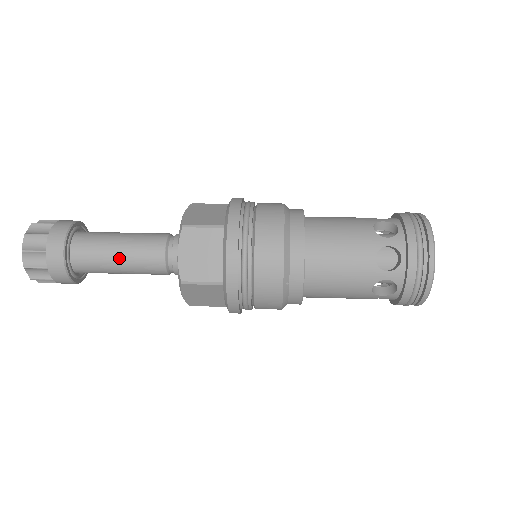
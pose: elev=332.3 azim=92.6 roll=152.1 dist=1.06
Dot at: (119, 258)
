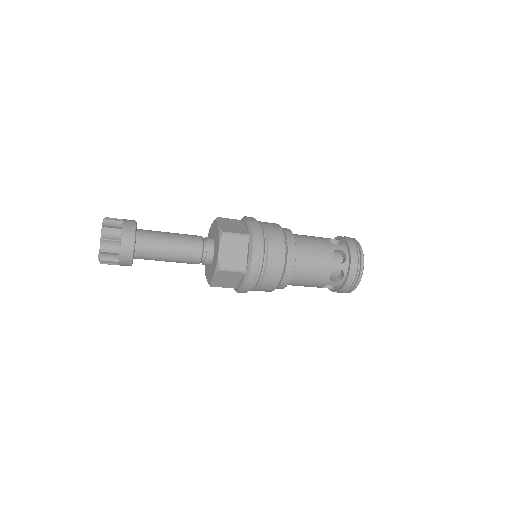
Dot at: (171, 236)
